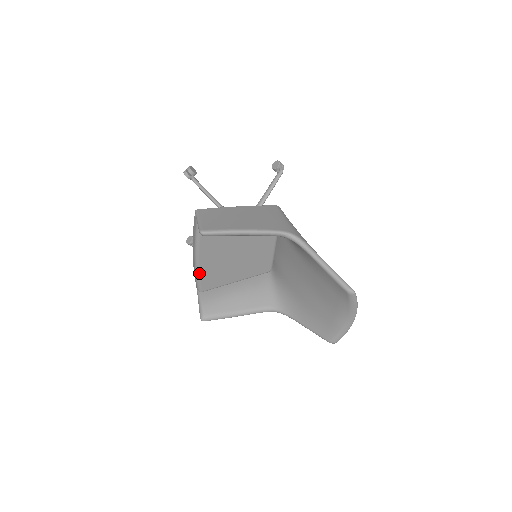
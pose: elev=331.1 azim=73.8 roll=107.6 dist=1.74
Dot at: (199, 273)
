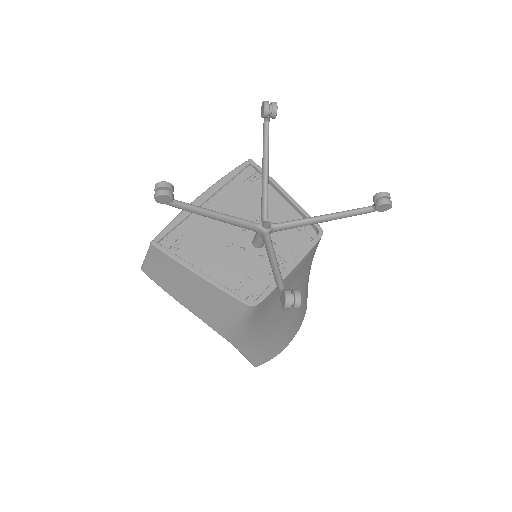
Dot at: occluded
